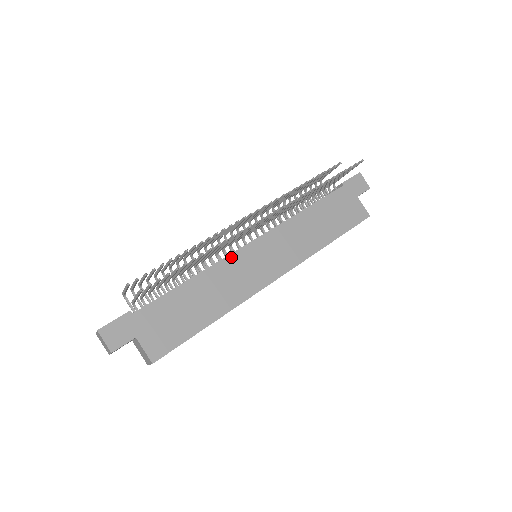
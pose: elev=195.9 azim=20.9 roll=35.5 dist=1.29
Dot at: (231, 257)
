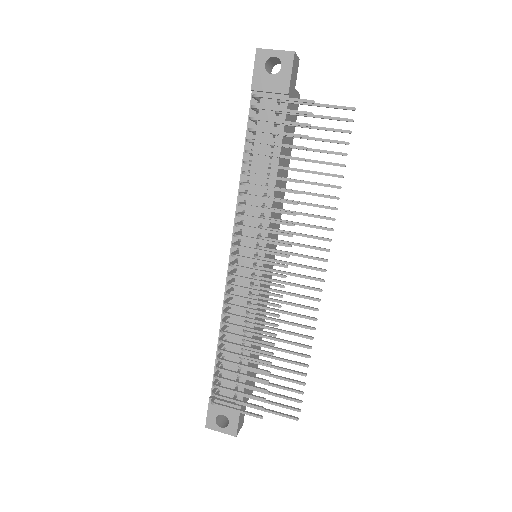
Dot at: occluded
